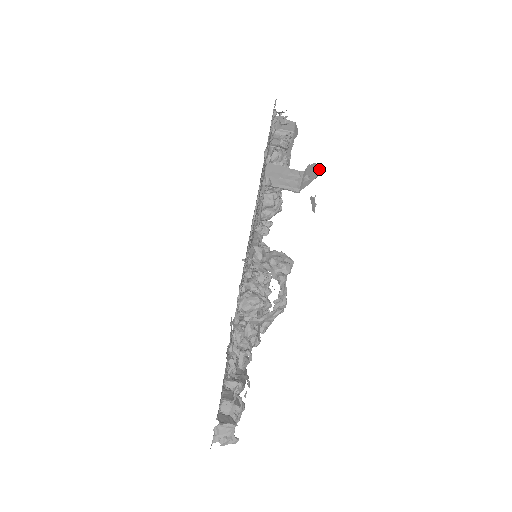
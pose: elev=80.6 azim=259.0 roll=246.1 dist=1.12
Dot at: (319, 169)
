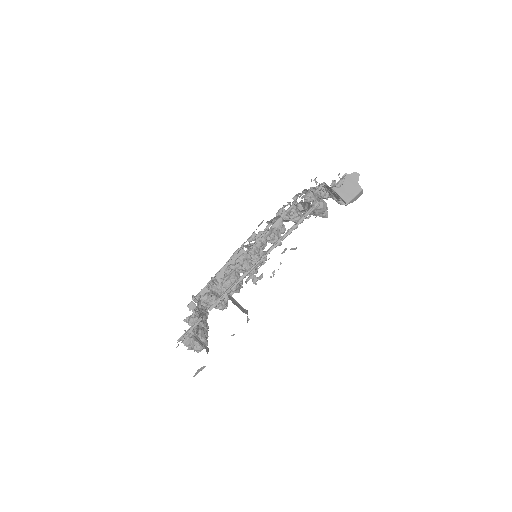
Dot at: occluded
